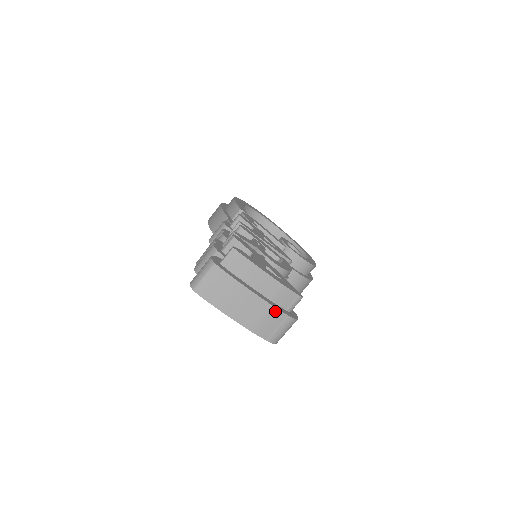
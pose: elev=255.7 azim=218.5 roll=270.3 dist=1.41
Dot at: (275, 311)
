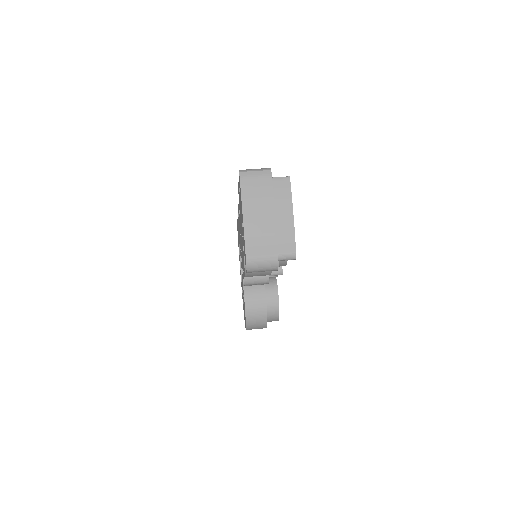
Dot at: (274, 241)
